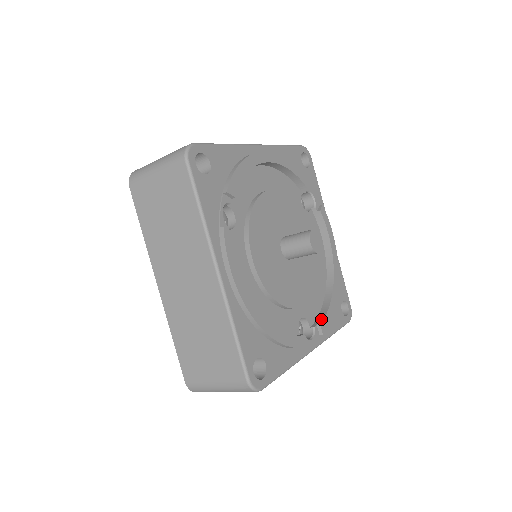
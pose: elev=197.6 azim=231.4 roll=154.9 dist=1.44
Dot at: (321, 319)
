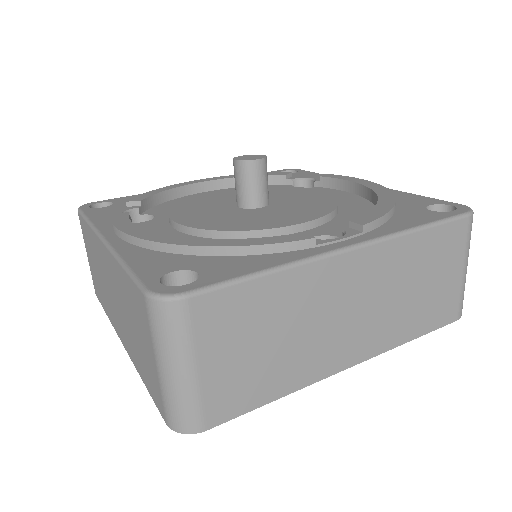
Dot at: occluded
